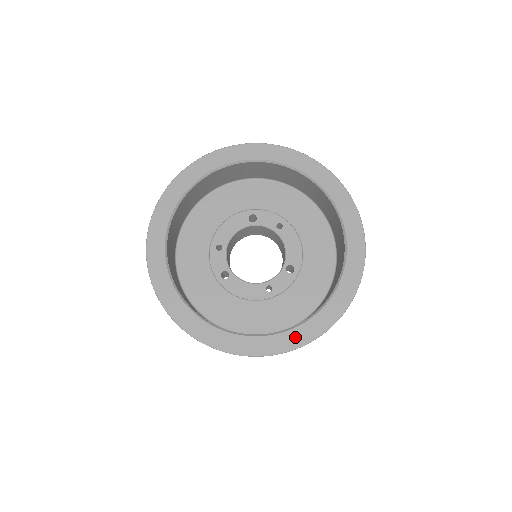
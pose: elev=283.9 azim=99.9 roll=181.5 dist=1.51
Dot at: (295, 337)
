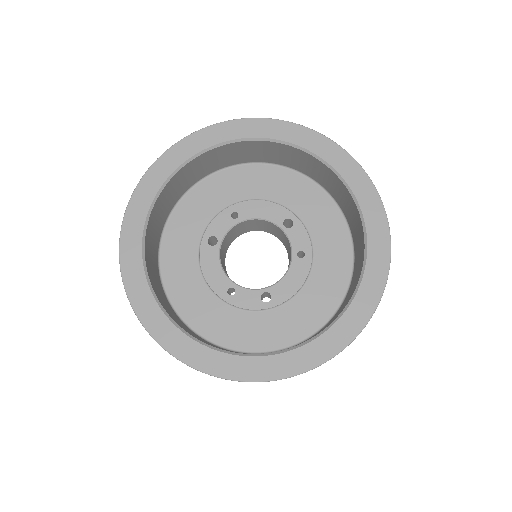
Dot at: (190, 350)
